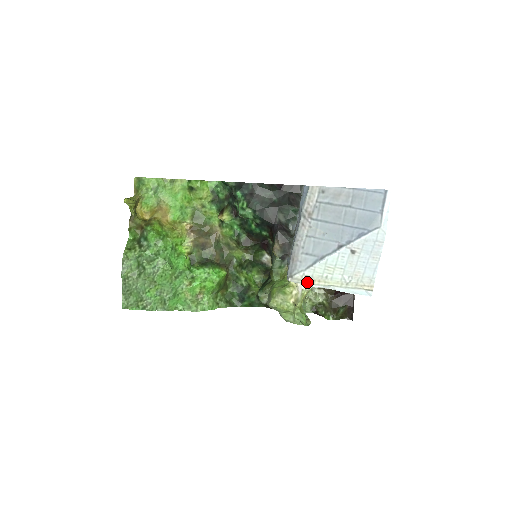
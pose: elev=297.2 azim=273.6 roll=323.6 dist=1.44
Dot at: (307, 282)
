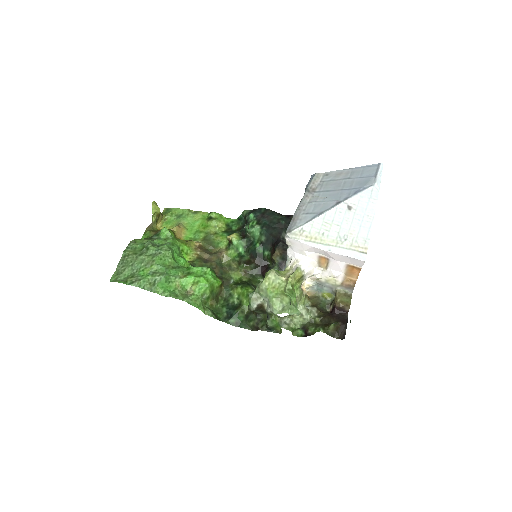
Dot at: (304, 239)
